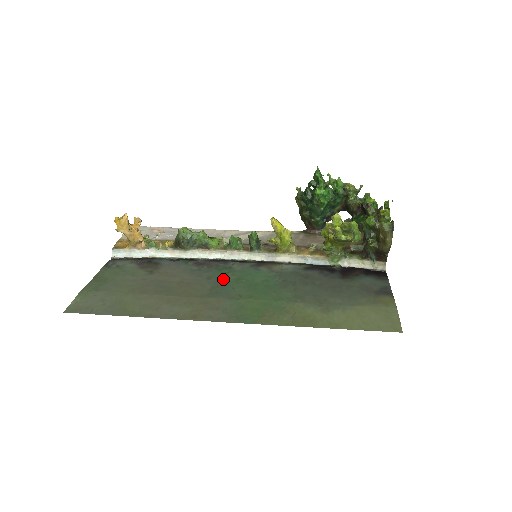
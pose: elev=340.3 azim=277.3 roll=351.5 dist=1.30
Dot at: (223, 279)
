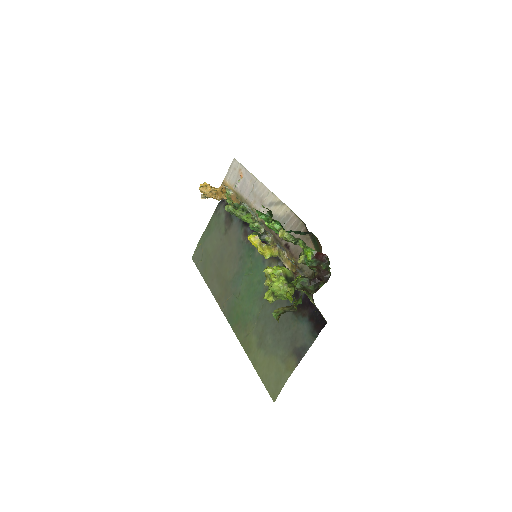
Dot at: (244, 265)
